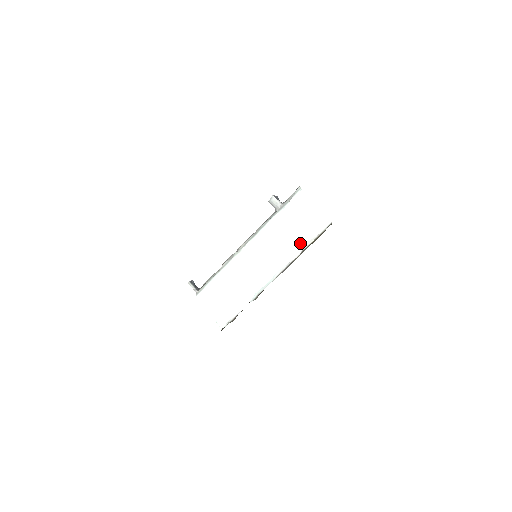
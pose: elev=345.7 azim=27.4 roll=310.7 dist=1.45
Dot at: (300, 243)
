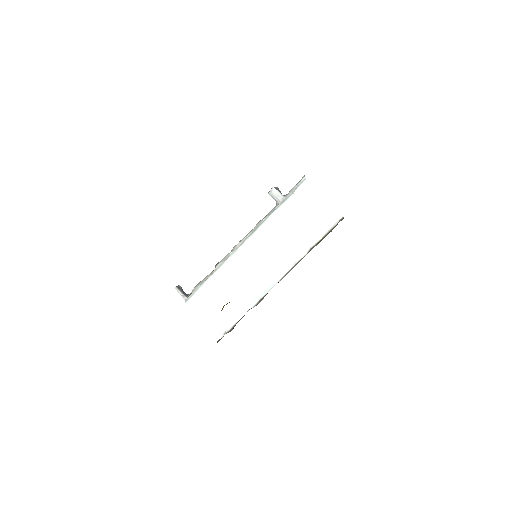
Dot at: (307, 240)
